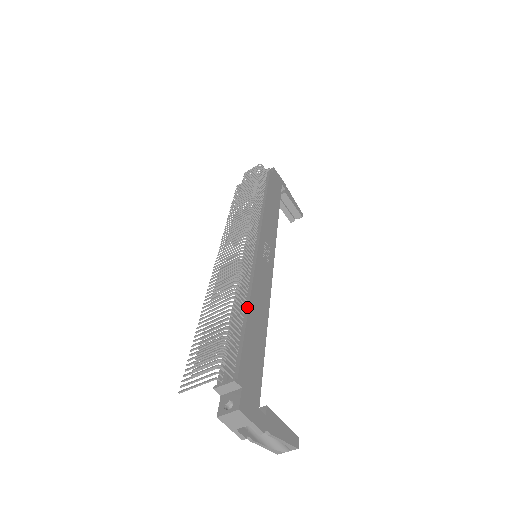
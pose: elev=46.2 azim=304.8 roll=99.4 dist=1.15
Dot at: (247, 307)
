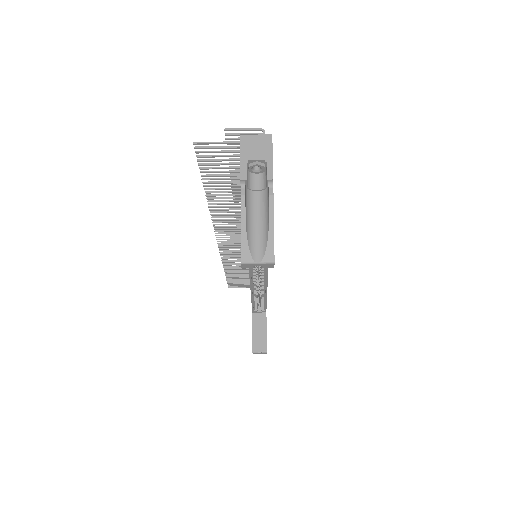
Dot at: occluded
